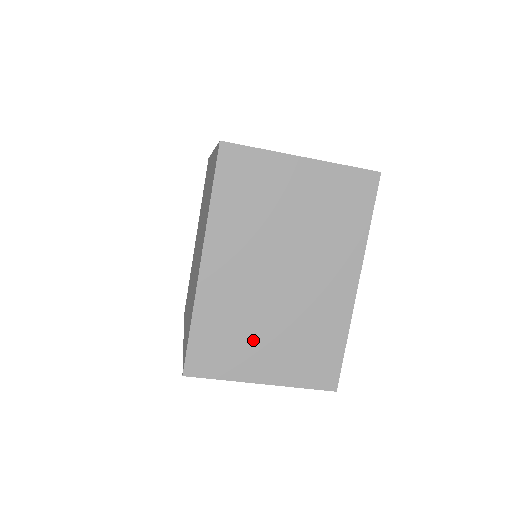
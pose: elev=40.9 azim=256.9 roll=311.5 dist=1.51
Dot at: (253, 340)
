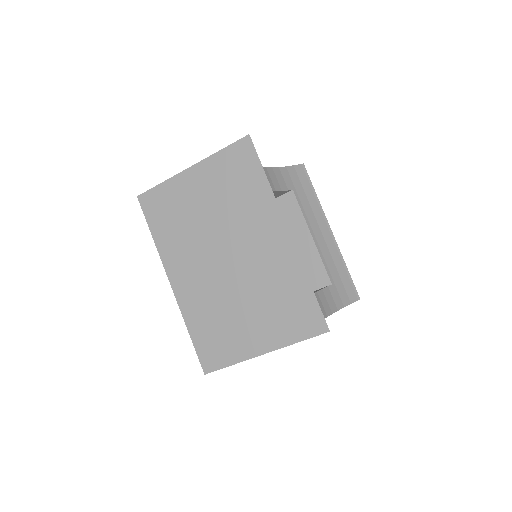
Dot at: (236, 322)
